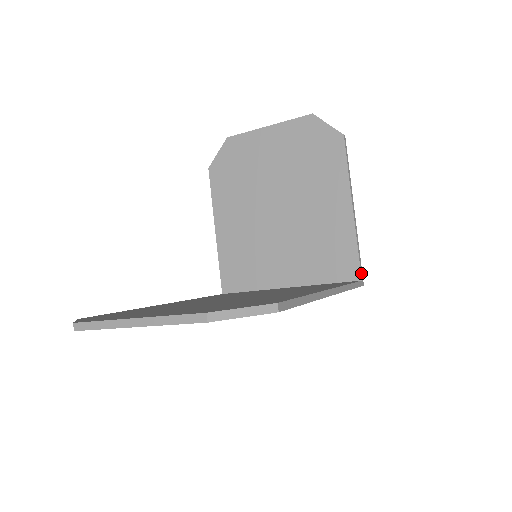
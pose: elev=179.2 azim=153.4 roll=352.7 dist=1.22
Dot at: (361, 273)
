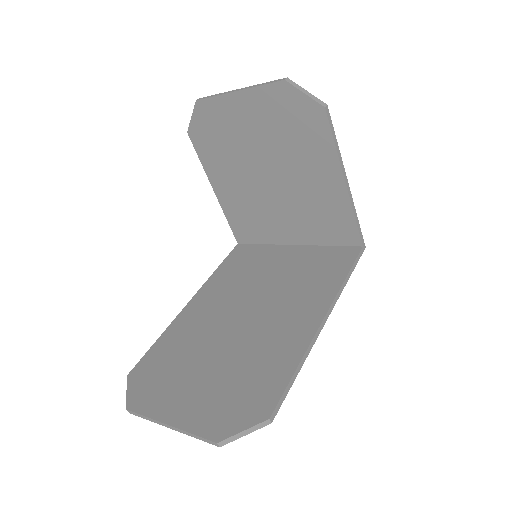
Dot at: (361, 240)
